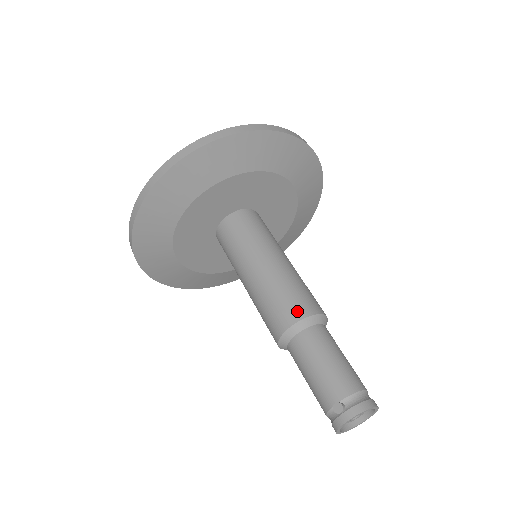
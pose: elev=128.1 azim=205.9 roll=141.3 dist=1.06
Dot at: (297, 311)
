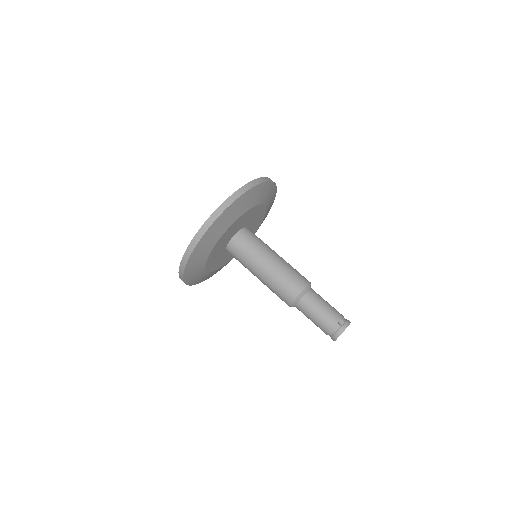
Dot at: (305, 280)
